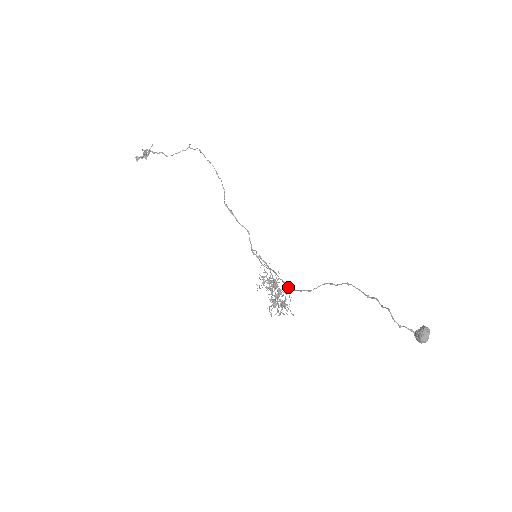
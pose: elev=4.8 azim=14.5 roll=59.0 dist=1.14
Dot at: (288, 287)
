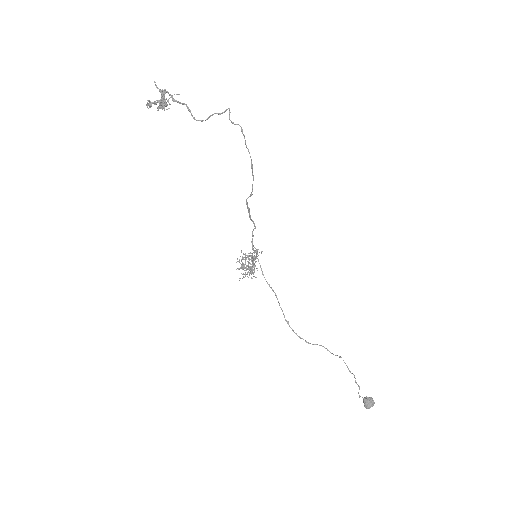
Dot at: (288, 324)
